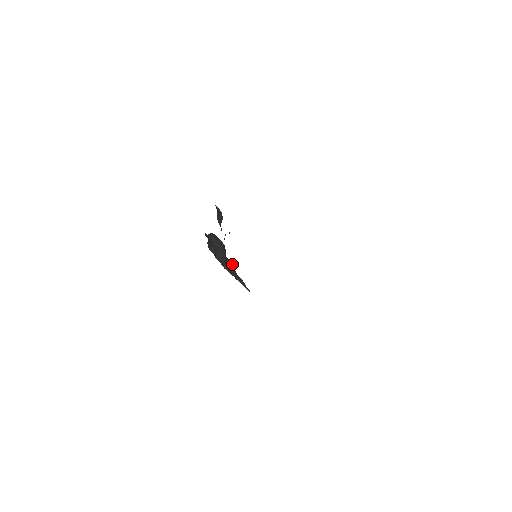
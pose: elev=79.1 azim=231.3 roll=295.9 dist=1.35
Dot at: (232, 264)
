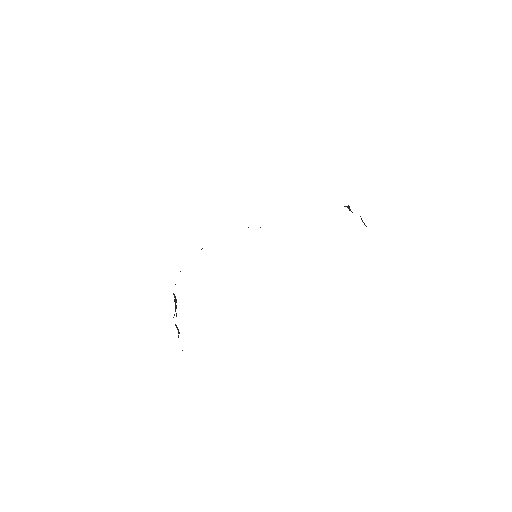
Dot at: occluded
